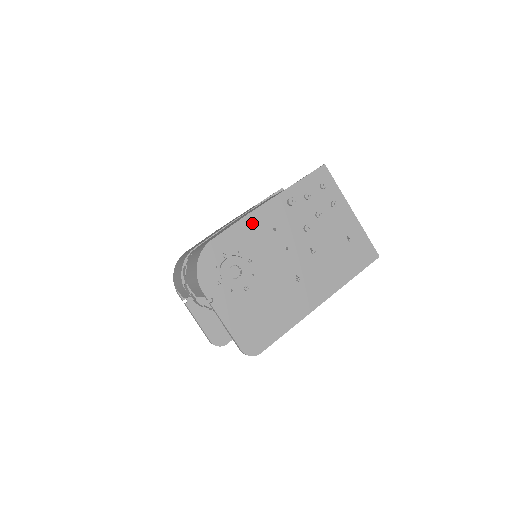
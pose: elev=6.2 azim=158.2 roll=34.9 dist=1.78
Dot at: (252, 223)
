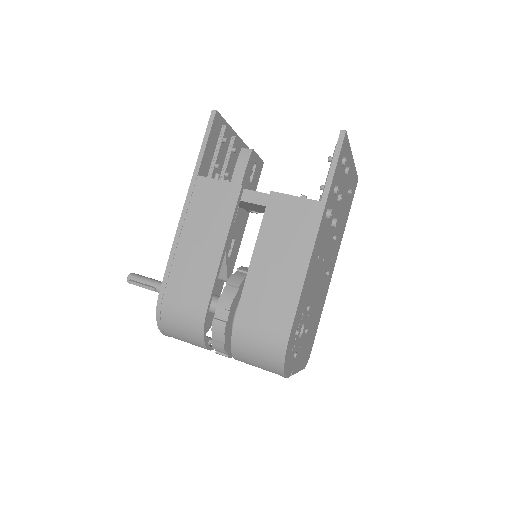
Dot at: (308, 277)
